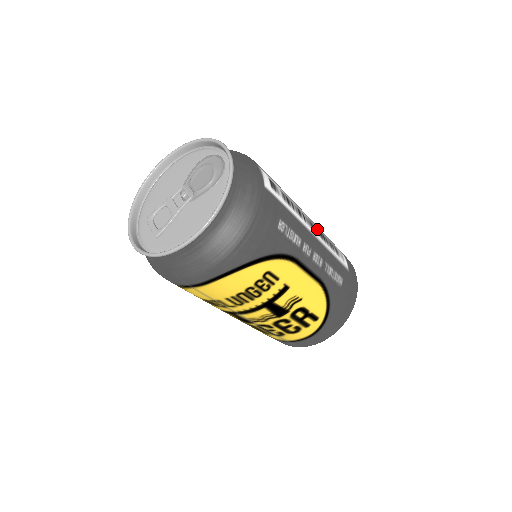
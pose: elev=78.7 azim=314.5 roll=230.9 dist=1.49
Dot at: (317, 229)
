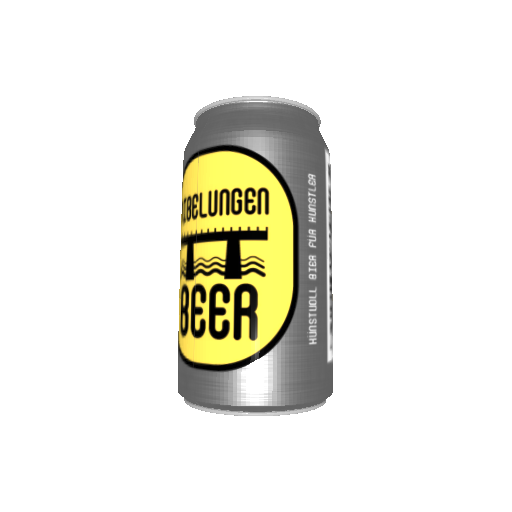
Dot at: occluded
